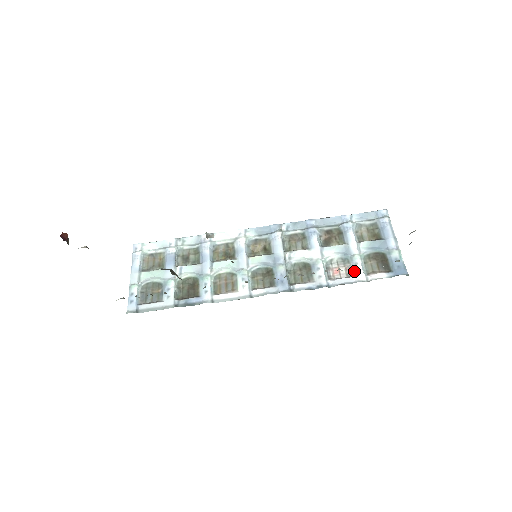
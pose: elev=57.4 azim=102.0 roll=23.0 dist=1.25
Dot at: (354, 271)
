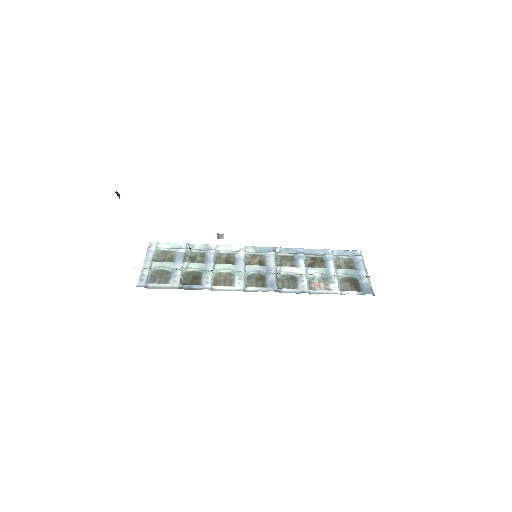
Dot at: (331, 287)
